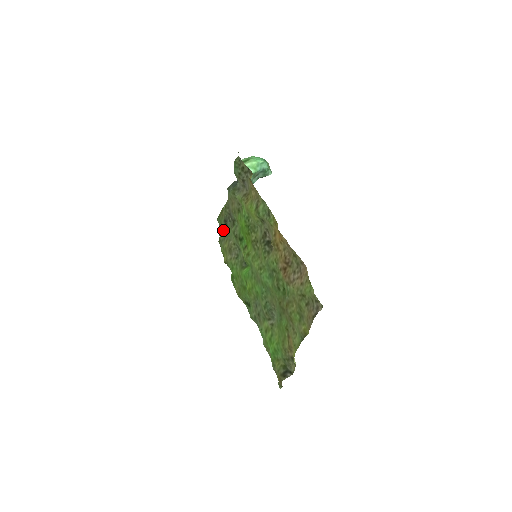
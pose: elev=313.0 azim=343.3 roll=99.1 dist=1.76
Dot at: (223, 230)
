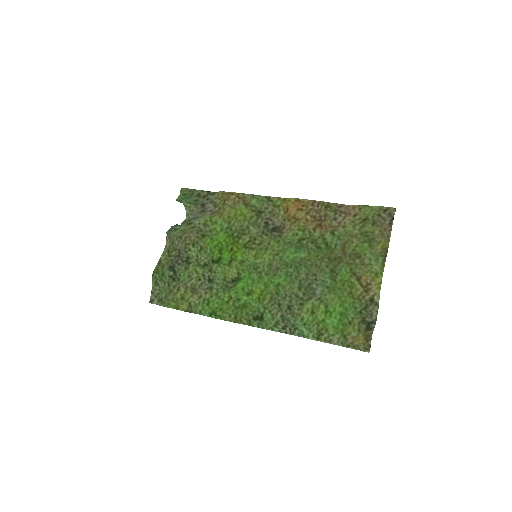
Dot at: (167, 282)
